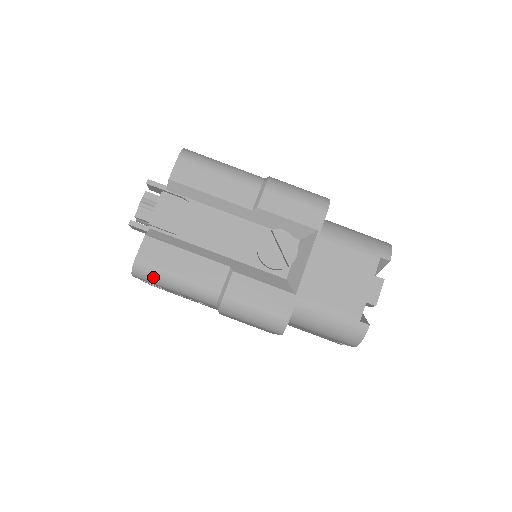
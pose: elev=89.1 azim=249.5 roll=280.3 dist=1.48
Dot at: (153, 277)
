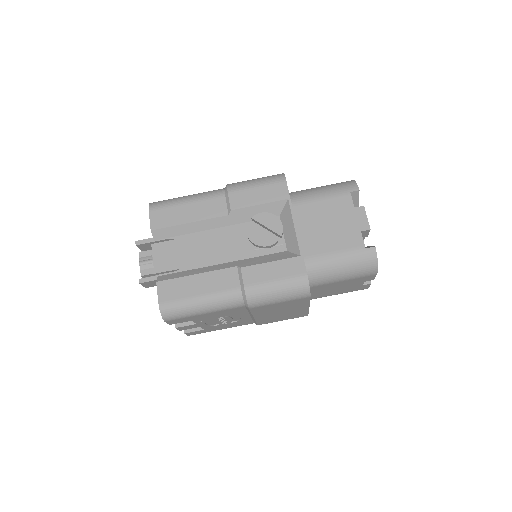
Dot at: (181, 311)
